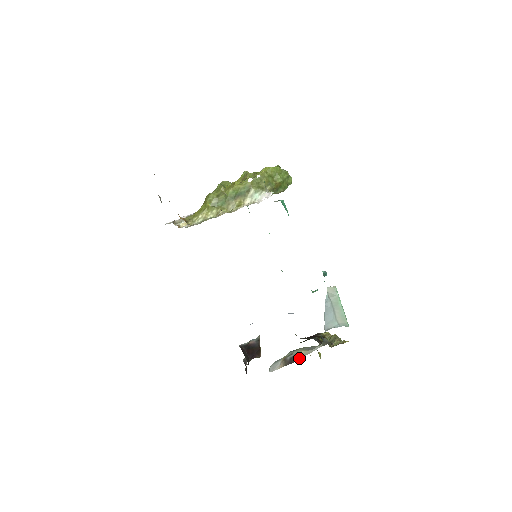
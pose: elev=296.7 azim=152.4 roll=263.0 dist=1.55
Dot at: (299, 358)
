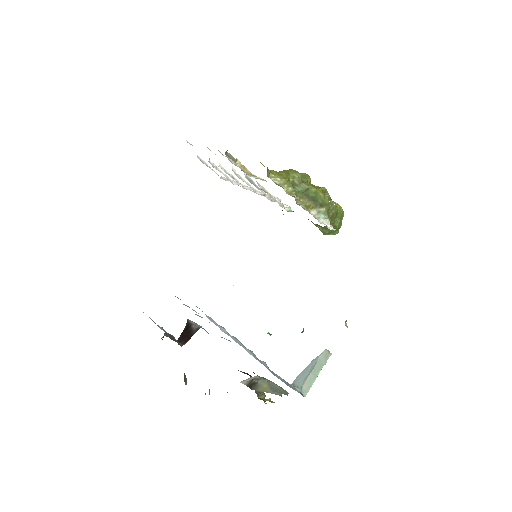
Dot at: (257, 388)
